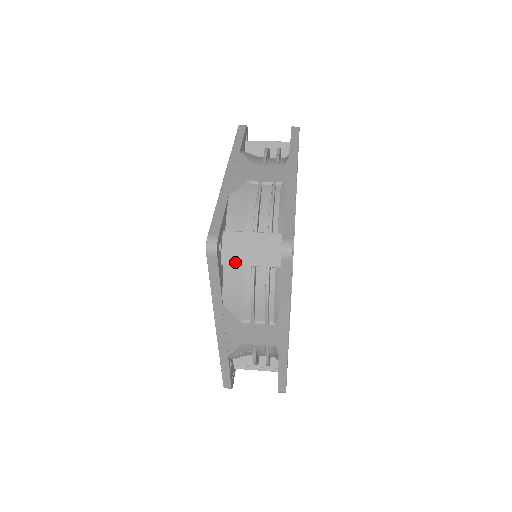
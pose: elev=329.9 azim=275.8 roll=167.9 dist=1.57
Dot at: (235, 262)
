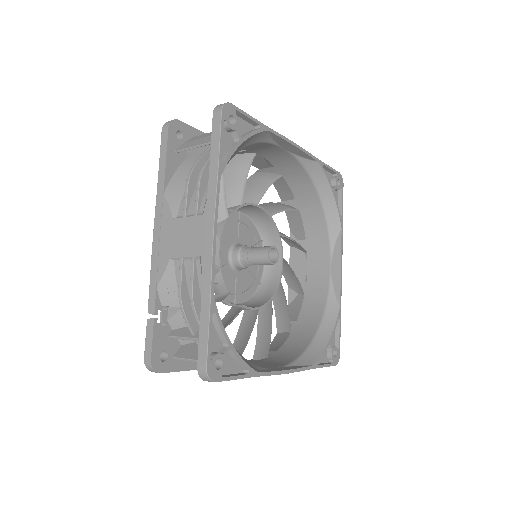
Dot at: (186, 147)
